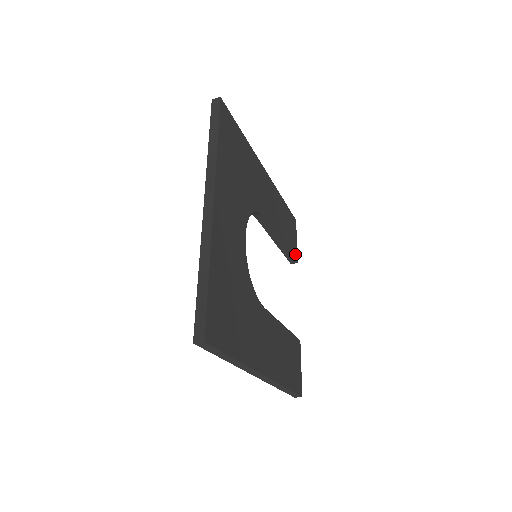
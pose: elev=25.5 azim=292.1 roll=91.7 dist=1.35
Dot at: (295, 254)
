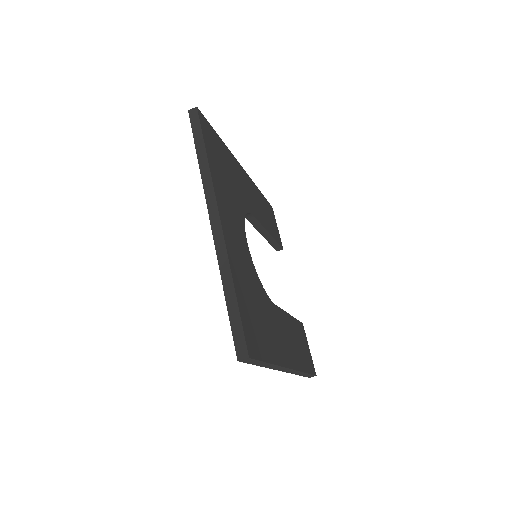
Dot at: (280, 241)
